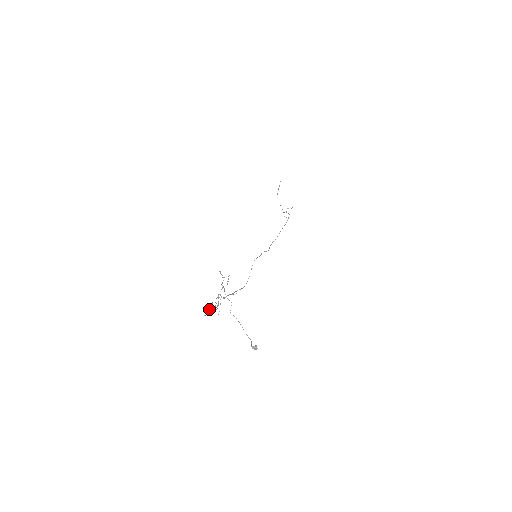
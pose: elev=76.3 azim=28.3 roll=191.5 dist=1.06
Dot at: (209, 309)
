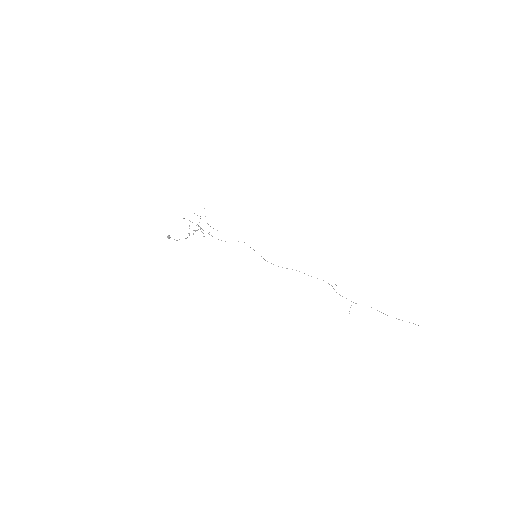
Dot at: occluded
